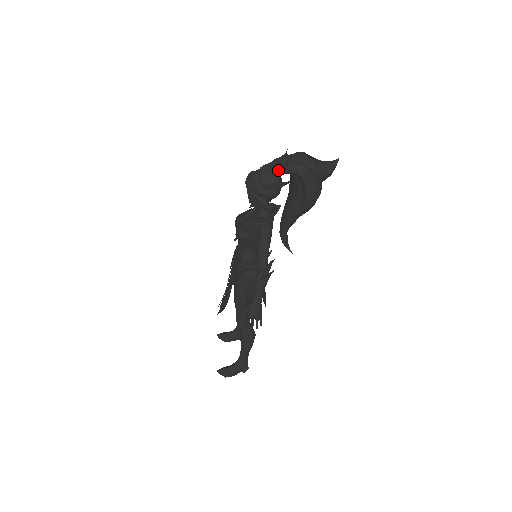
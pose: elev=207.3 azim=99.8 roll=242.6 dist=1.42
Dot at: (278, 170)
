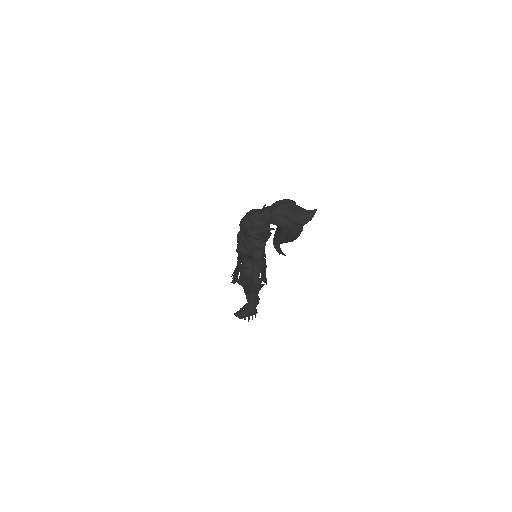
Dot at: (265, 219)
